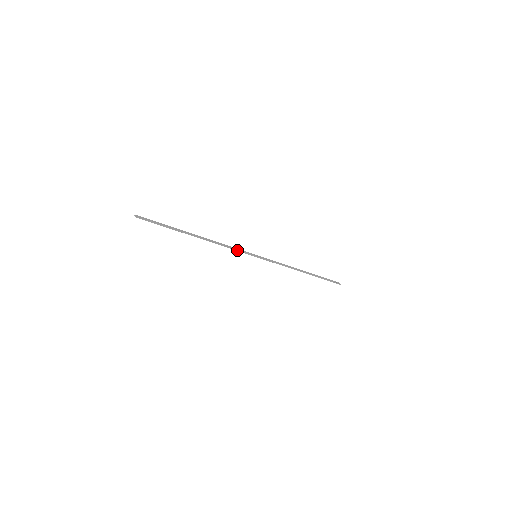
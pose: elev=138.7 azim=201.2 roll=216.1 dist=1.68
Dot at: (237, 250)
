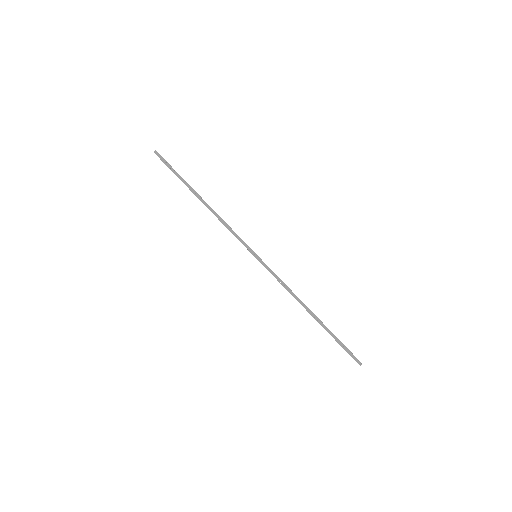
Dot at: (236, 236)
